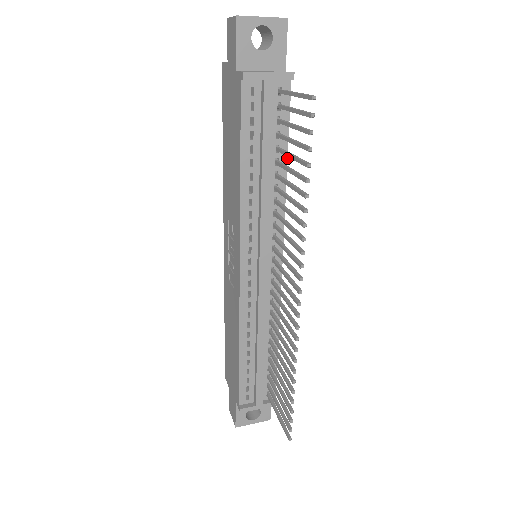
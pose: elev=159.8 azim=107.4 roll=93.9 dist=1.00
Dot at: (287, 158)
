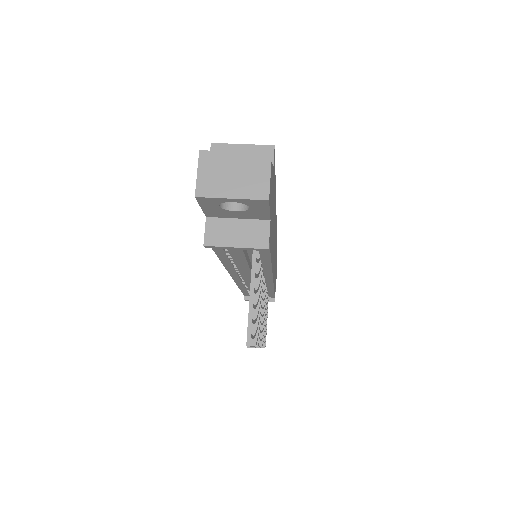
Dot at: (271, 261)
